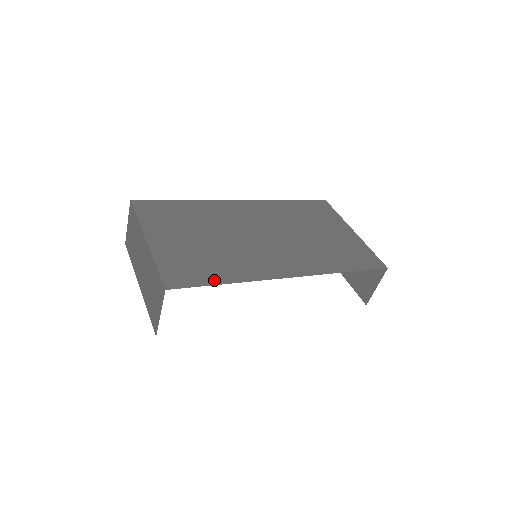
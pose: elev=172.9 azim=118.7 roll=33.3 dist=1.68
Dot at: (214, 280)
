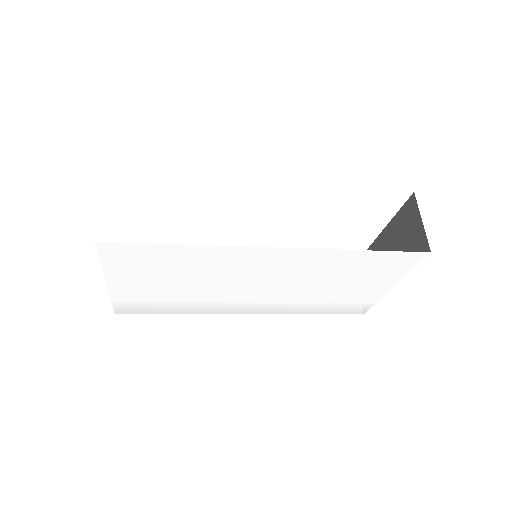
Dot at: occluded
